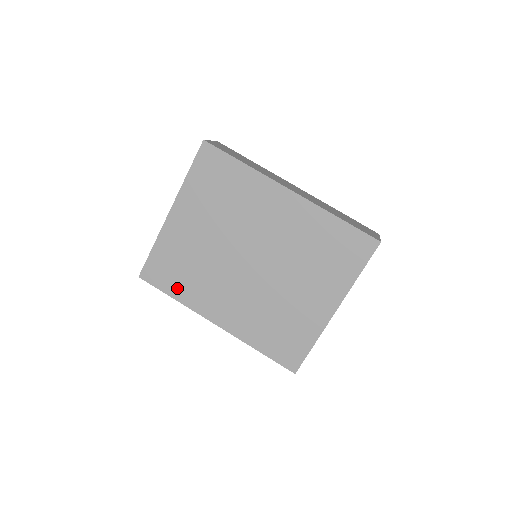
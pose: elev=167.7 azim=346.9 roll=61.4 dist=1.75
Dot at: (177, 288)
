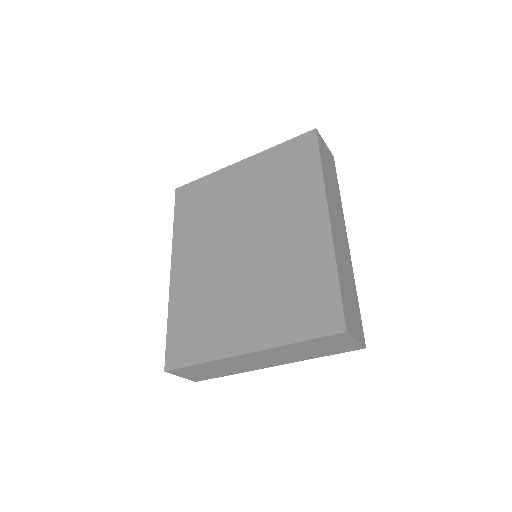
Dot at: (184, 218)
